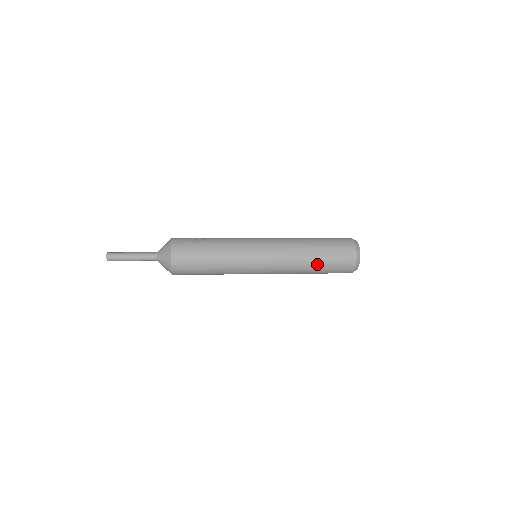
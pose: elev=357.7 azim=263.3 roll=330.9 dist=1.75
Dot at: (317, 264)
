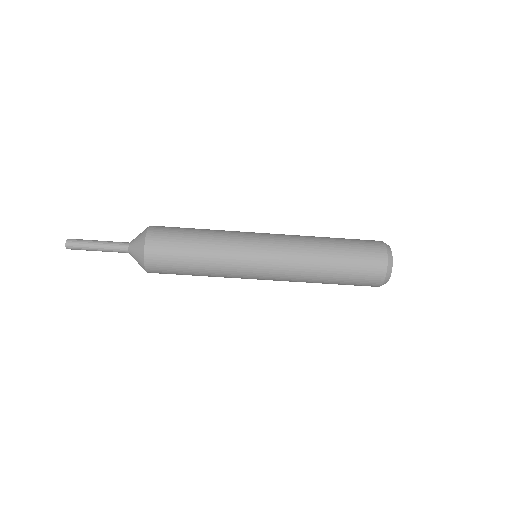
Dot at: (333, 239)
